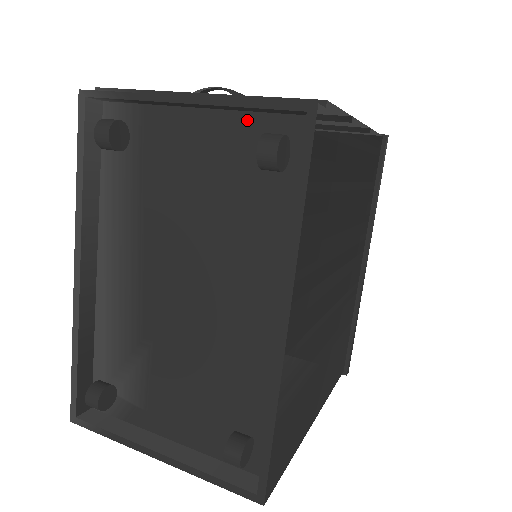
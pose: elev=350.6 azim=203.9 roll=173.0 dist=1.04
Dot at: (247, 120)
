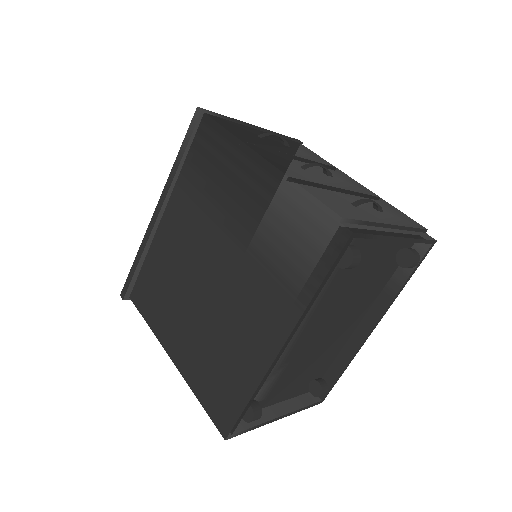
Dot at: occluded
